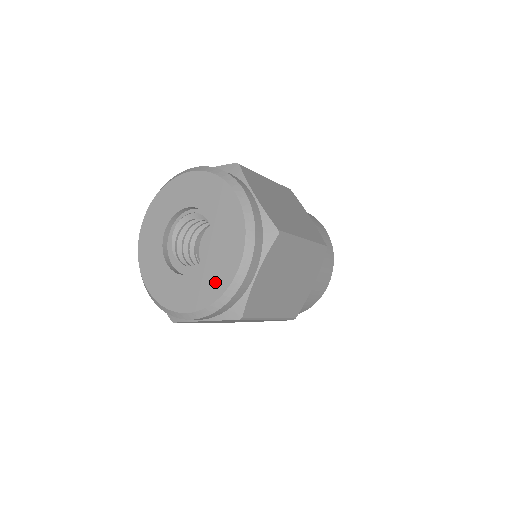
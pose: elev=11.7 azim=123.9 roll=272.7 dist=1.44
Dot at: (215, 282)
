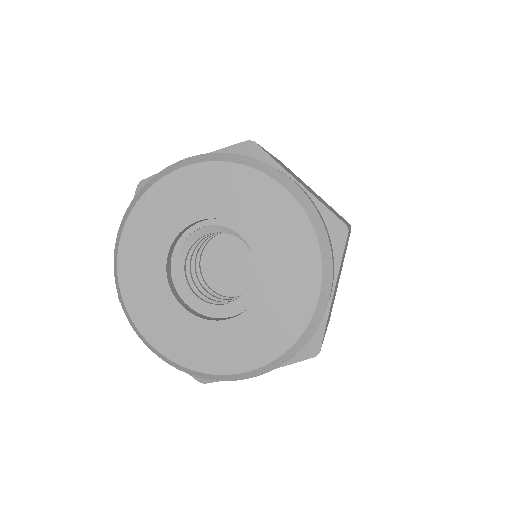
Dot at: (284, 320)
